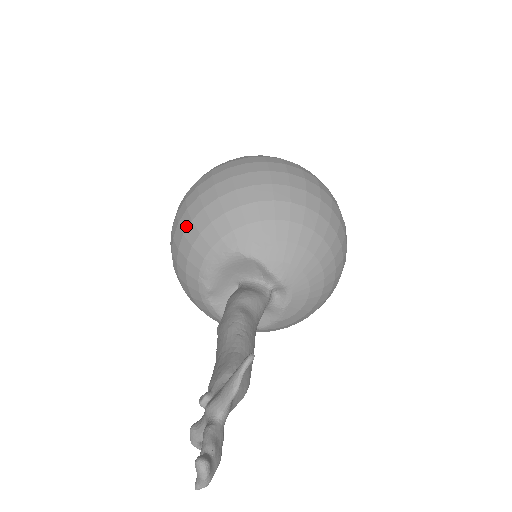
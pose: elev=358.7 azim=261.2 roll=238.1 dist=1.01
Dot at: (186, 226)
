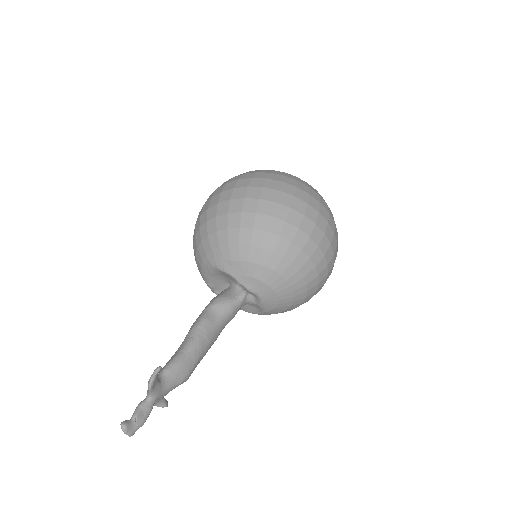
Dot at: (194, 238)
